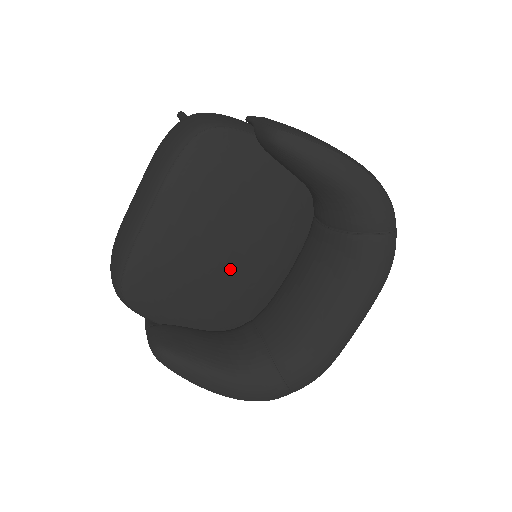
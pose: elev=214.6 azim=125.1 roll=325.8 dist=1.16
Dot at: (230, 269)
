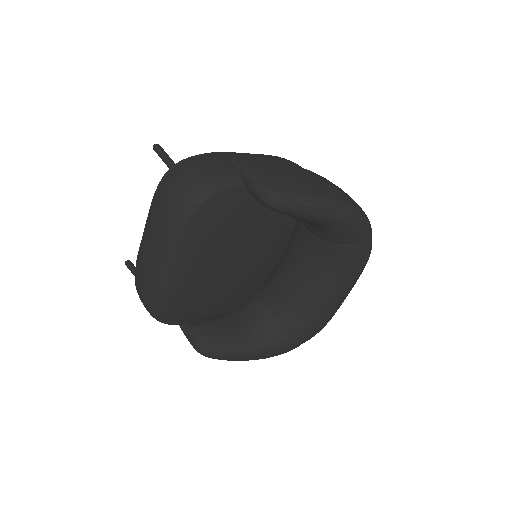
Dot at: (240, 277)
